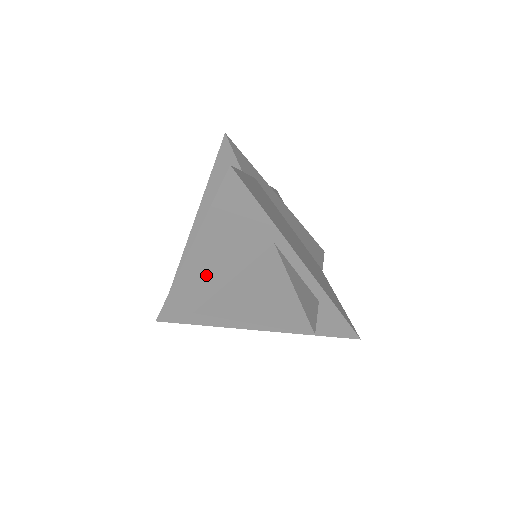
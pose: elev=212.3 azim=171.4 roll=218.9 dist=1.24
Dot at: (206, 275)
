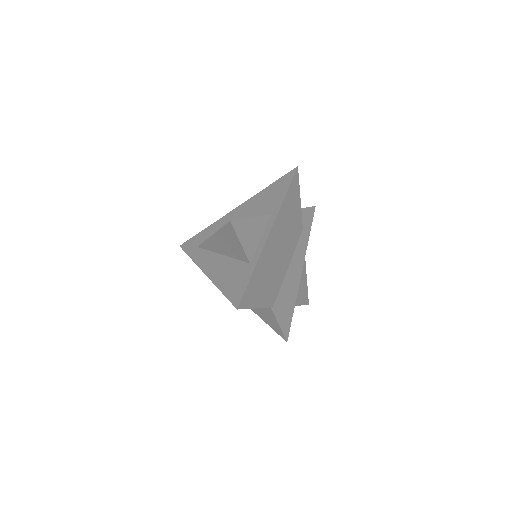
Dot at: occluded
